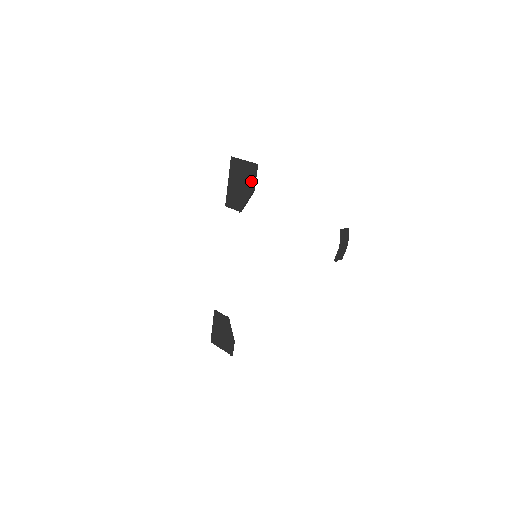
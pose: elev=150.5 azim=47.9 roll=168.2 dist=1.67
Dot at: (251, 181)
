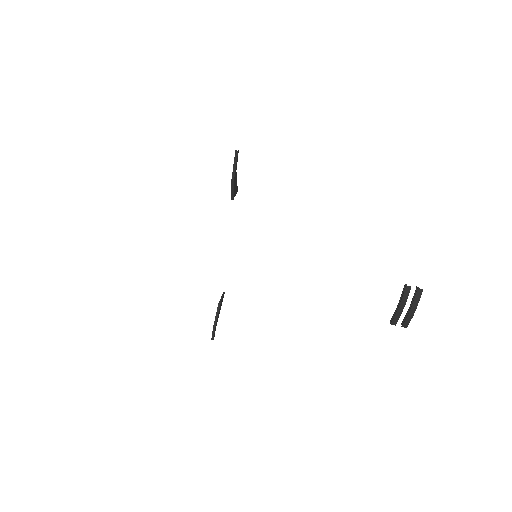
Dot at: (234, 168)
